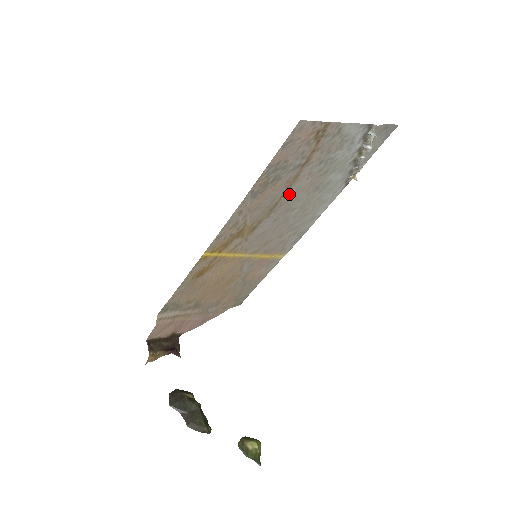
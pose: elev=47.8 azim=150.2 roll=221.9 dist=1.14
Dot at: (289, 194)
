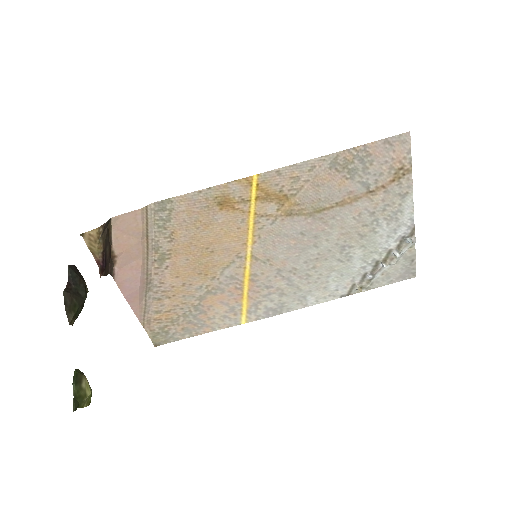
Dot at: (335, 214)
